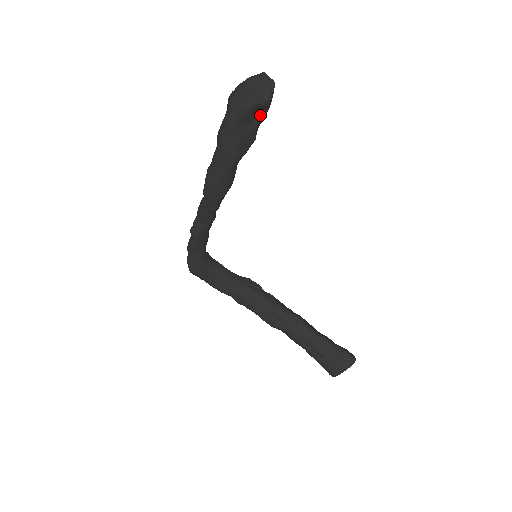
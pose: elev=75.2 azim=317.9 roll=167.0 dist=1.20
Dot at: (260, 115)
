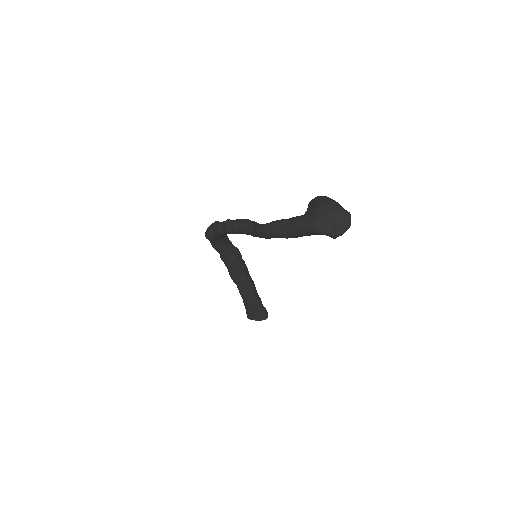
Dot at: occluded
